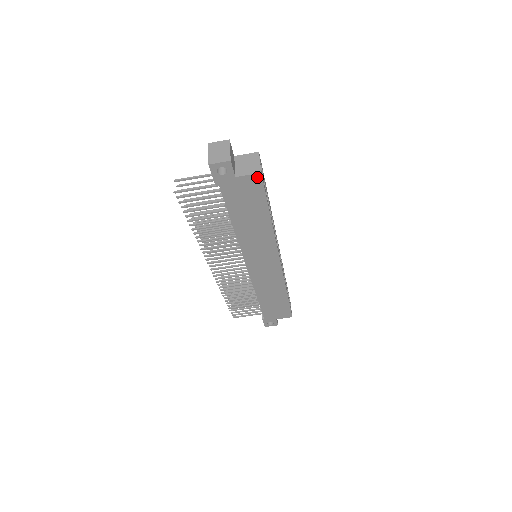
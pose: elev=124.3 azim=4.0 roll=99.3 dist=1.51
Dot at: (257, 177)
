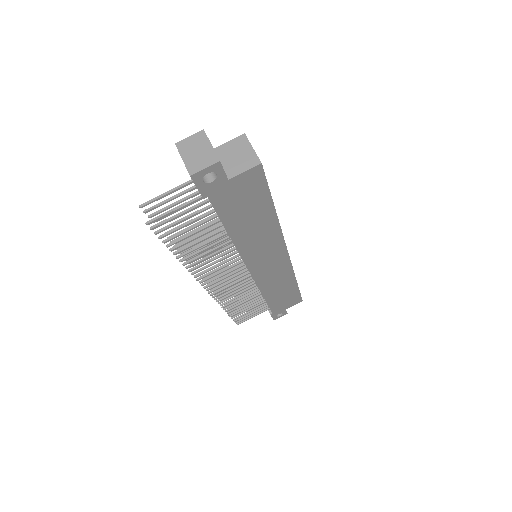
Dot at: (256, 170)
